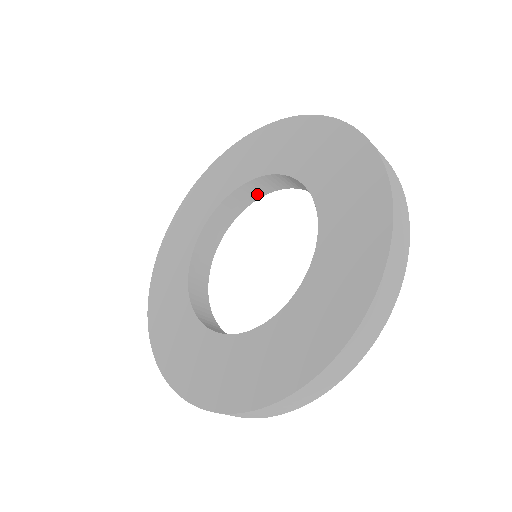
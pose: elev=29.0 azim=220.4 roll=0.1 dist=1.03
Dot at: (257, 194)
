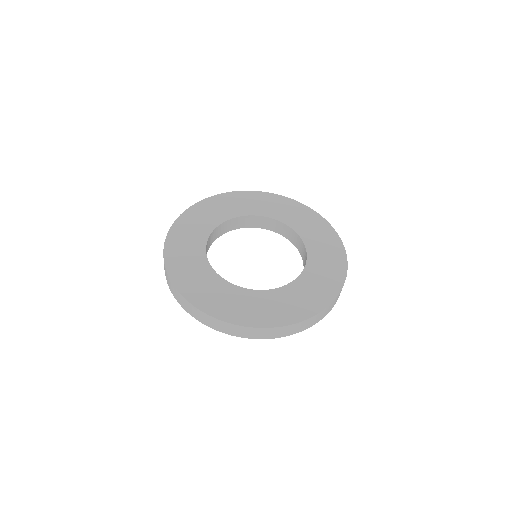
Dot at: (233, 227)
